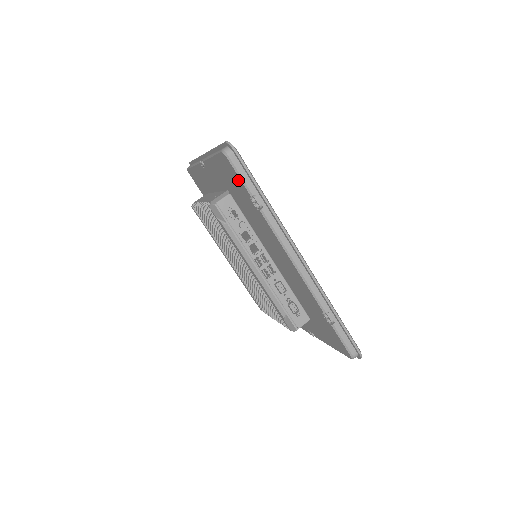
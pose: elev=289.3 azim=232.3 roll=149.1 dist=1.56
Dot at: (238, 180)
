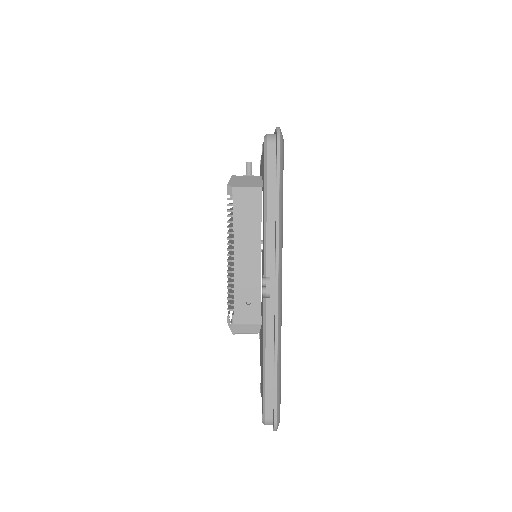
Dot at: occluded
